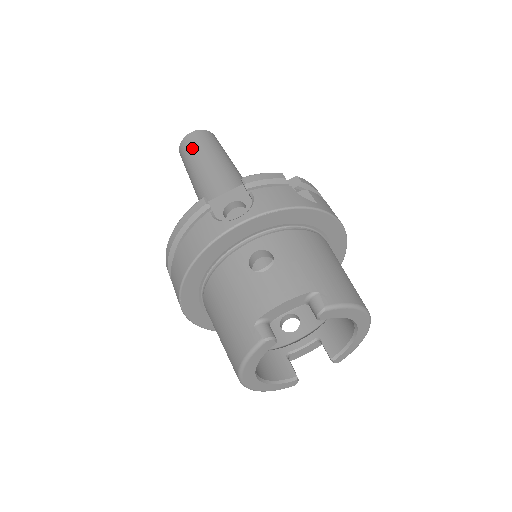
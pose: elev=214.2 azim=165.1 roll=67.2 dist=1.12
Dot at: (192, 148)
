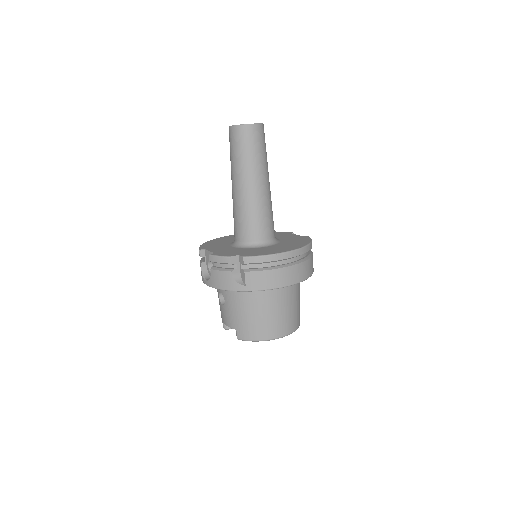
Dot at: (230, 147)
